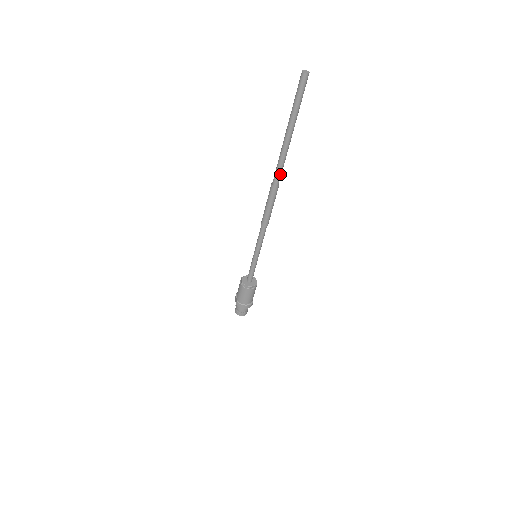
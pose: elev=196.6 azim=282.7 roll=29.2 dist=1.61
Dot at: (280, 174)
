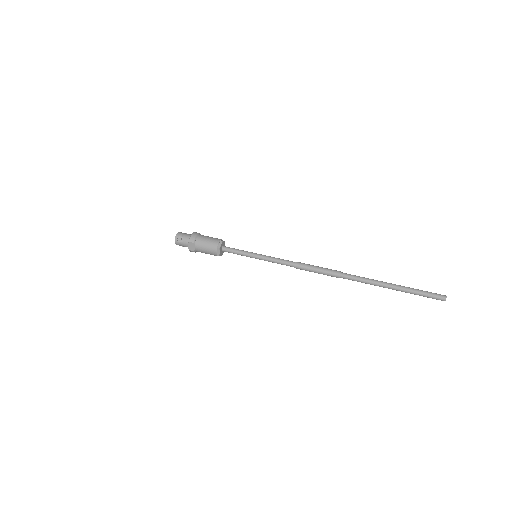
Dot at: (353, 279)
